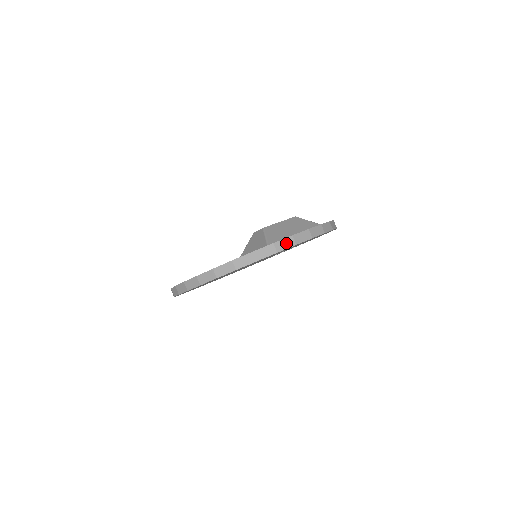
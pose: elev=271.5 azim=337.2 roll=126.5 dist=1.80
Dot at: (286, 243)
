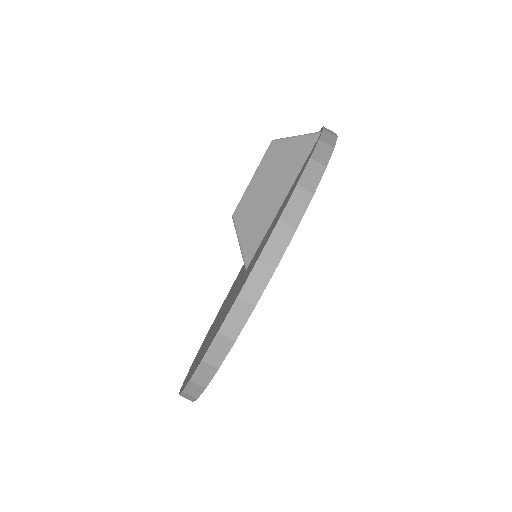
Dot at: (219, 349)
